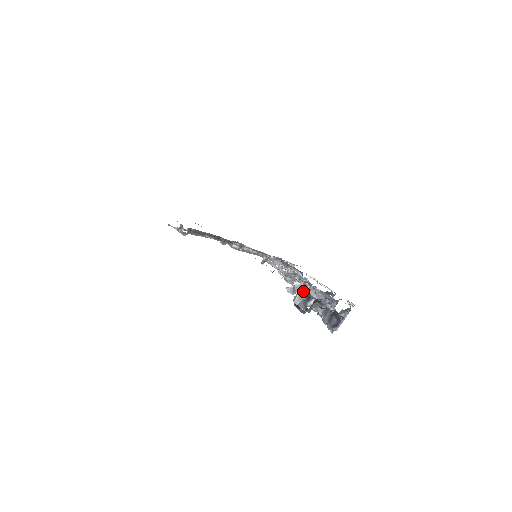
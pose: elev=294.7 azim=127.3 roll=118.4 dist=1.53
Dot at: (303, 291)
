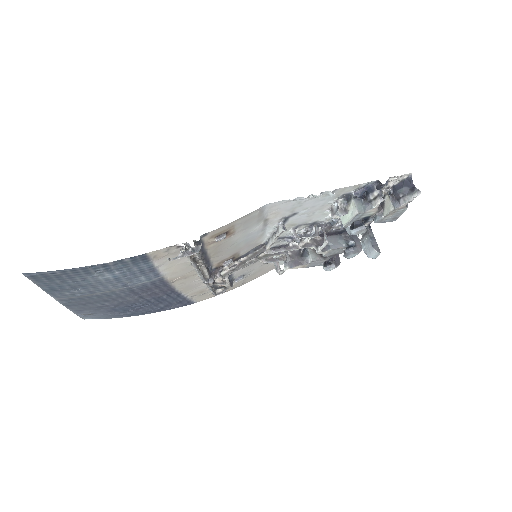
Dot at: (356, 194)
